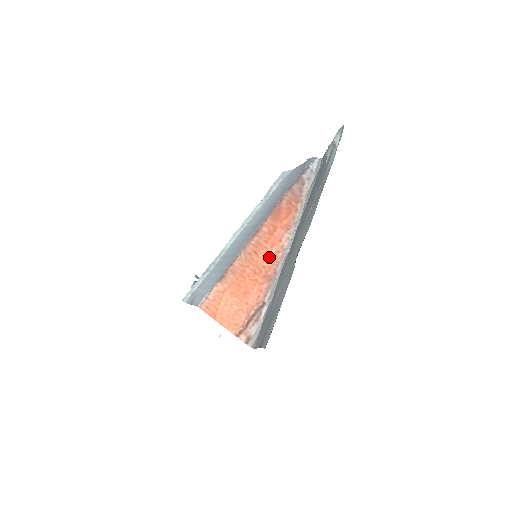
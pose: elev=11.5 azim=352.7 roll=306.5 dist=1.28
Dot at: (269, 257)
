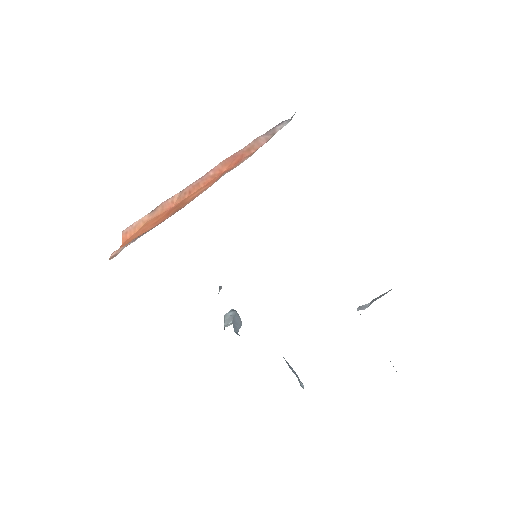
Dot at: (195, 195)
